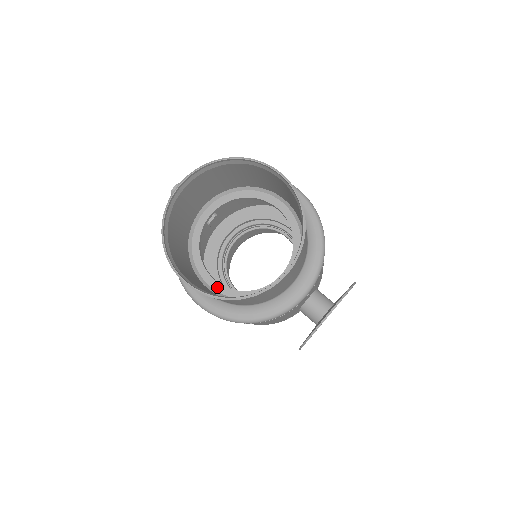
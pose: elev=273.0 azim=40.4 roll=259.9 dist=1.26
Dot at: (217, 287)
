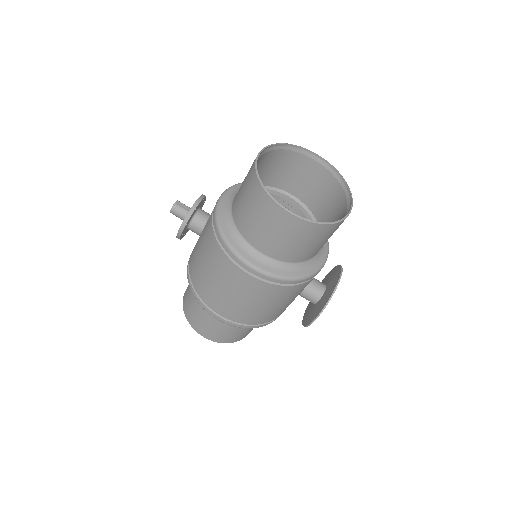
Dot at: occluded
